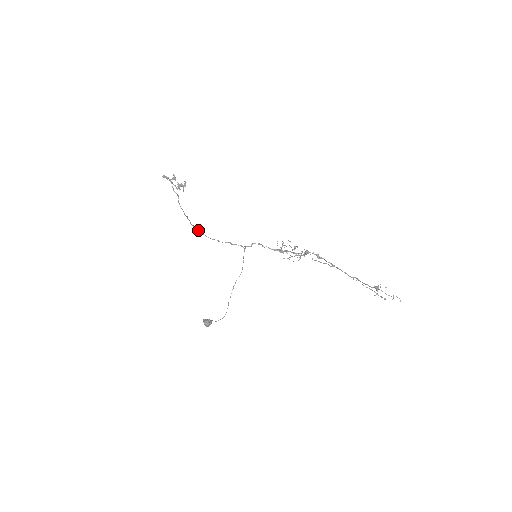
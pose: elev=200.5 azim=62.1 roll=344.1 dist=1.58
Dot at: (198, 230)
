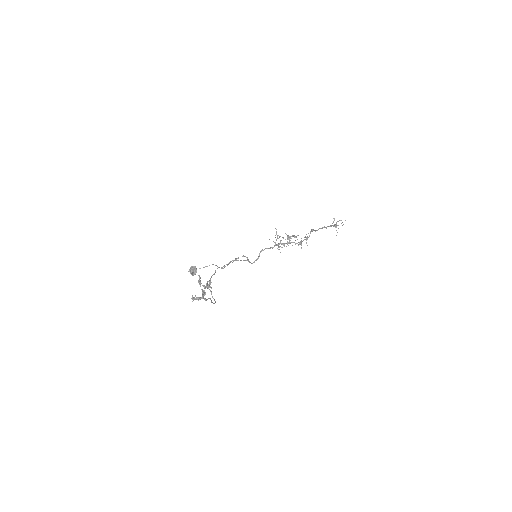
Dot at: occluded
